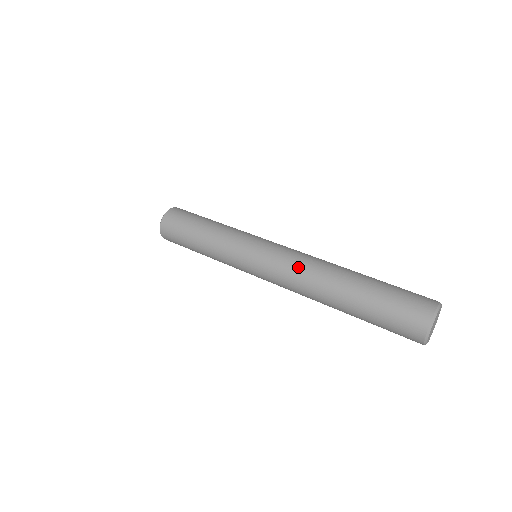
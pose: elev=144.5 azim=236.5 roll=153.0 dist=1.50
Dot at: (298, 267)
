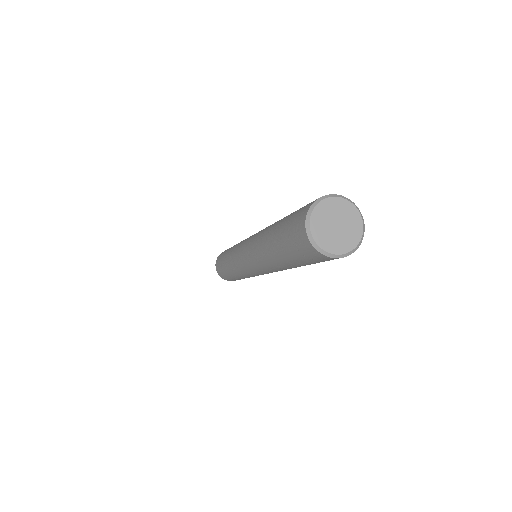
Dot at: (255, 236)
